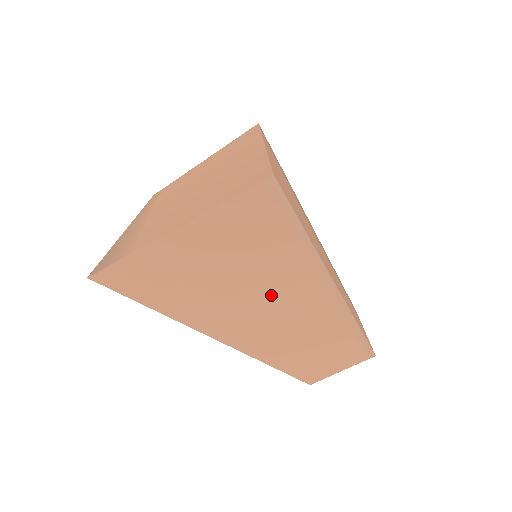
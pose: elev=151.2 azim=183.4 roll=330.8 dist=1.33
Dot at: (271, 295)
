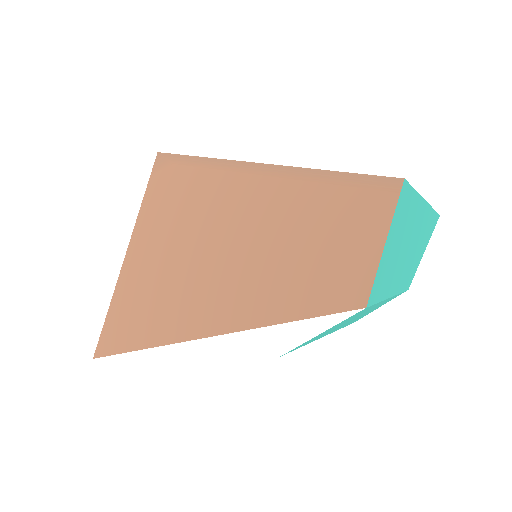
Dot at: (221, 235)
